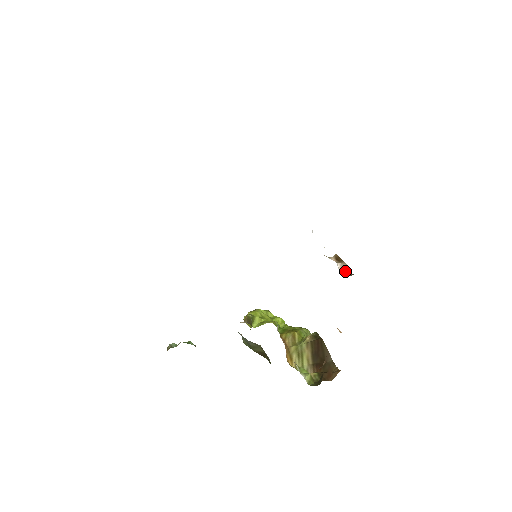
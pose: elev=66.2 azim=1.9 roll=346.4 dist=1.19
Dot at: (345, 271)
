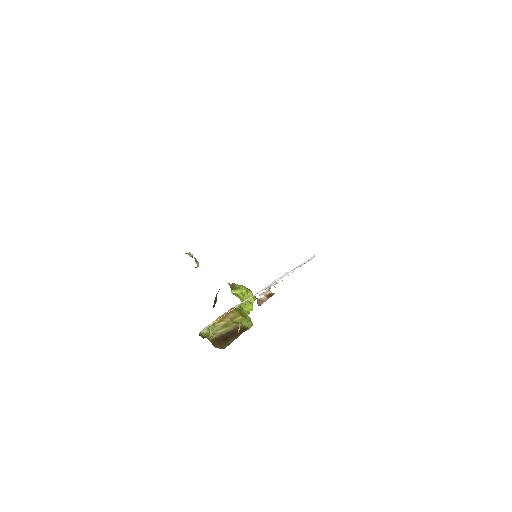
Dot at: (260, 301)
